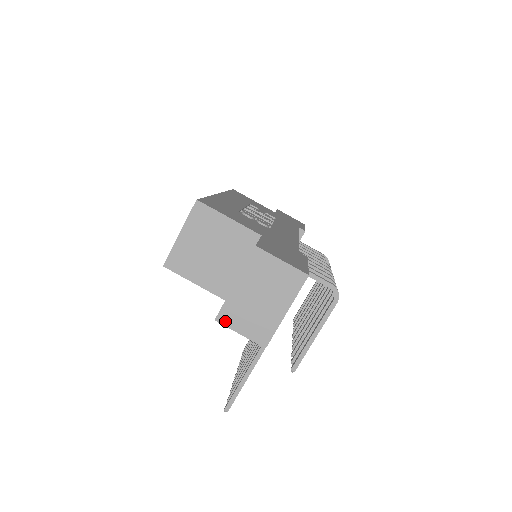
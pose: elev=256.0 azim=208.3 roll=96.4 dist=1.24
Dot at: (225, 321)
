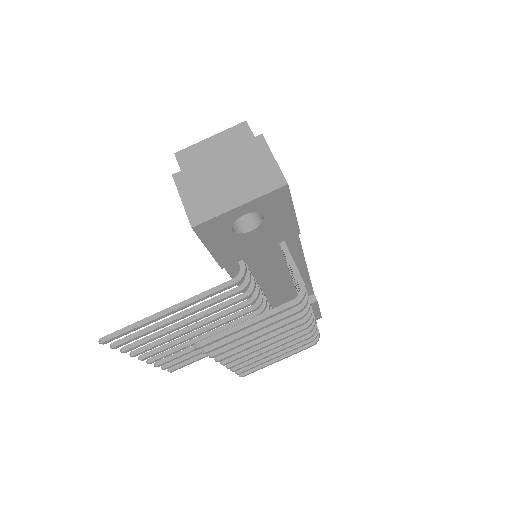
Dot at: (180, 181)
